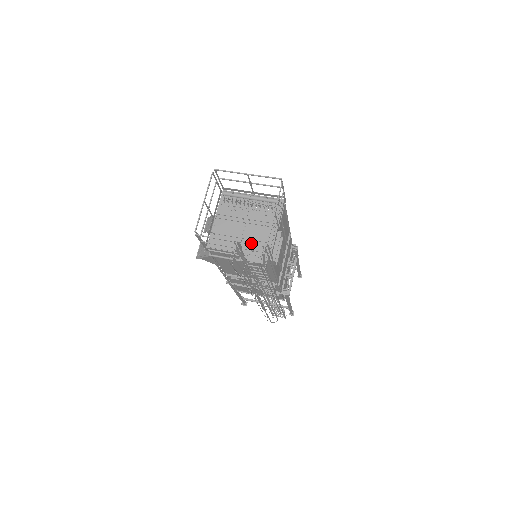
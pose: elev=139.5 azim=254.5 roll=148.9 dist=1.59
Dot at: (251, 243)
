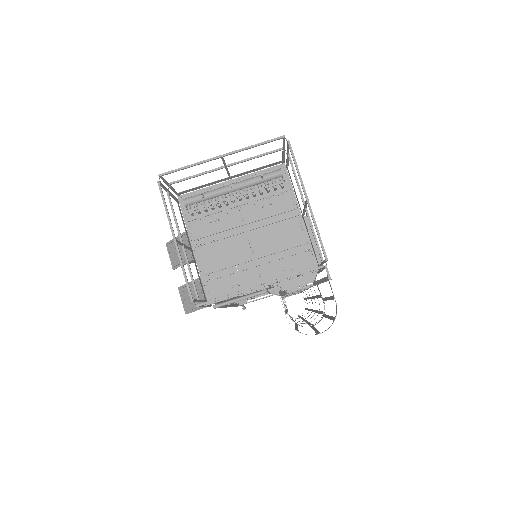
Dot at: (299, 272)
